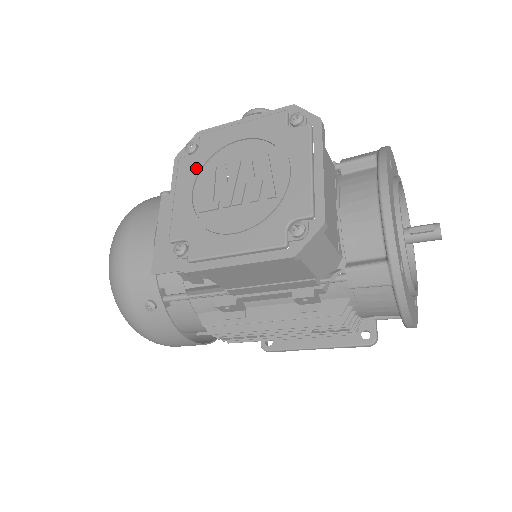
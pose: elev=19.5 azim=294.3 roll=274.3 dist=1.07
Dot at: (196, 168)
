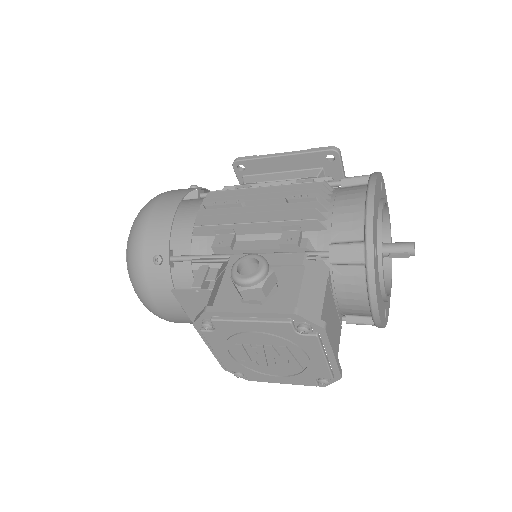
Dot at: (223, 341)
